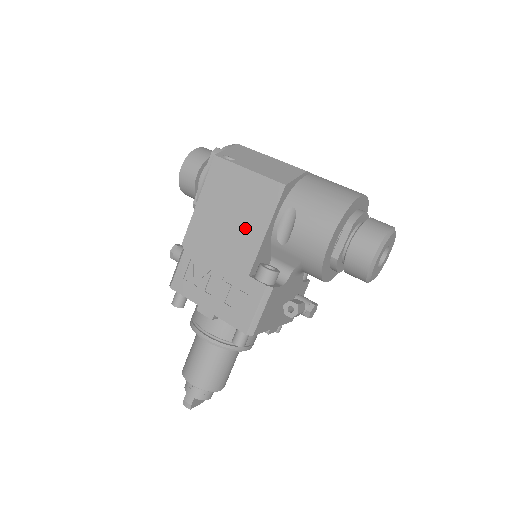
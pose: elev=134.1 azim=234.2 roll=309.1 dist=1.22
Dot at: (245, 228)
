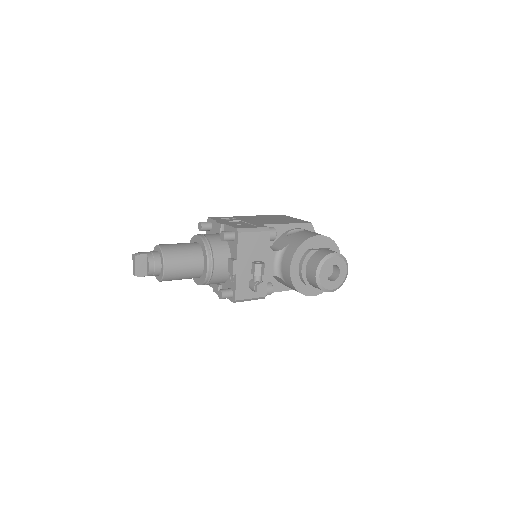
Dot at: (276, 221)
